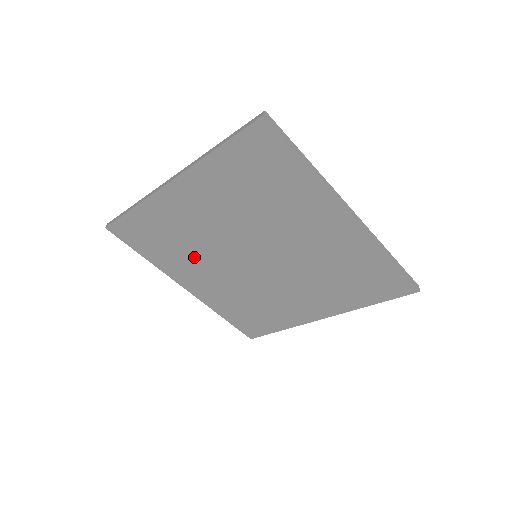
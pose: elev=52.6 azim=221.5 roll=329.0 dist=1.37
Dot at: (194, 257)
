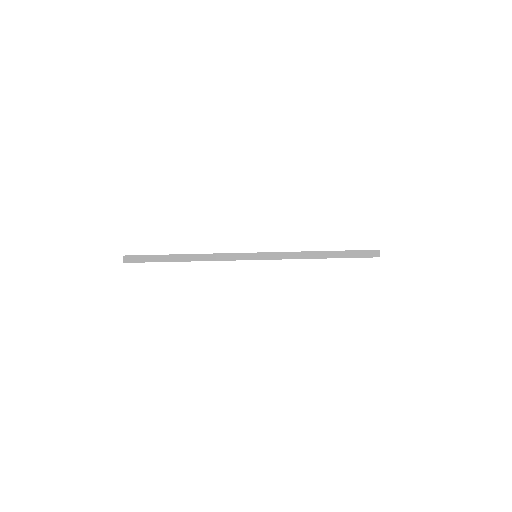
Dot at: occluded
